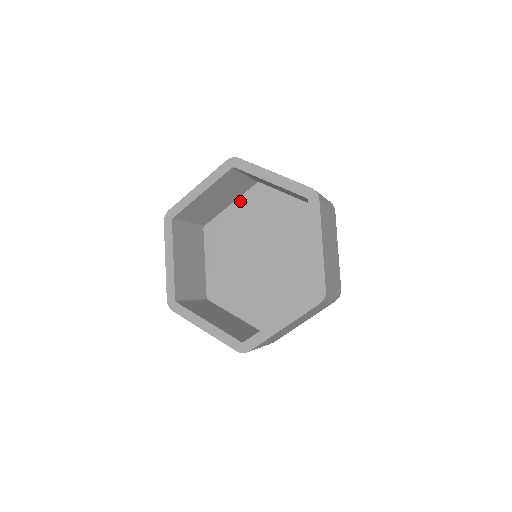
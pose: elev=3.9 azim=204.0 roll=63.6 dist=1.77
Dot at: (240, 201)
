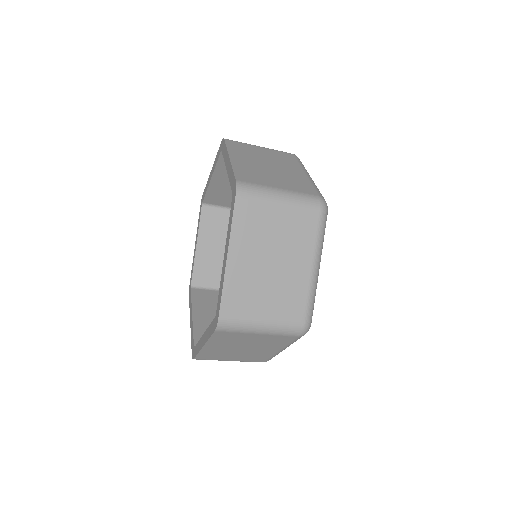
Dot at: occluded
